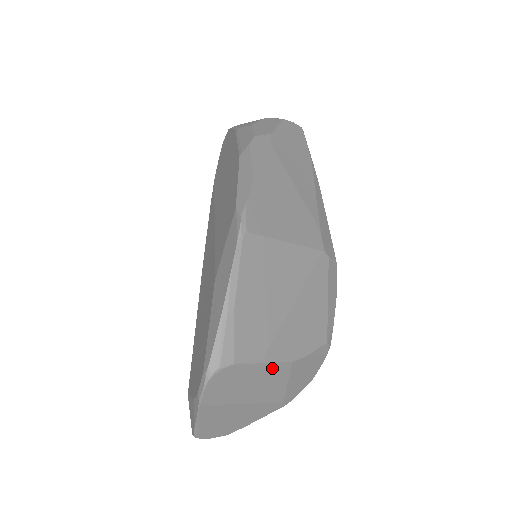
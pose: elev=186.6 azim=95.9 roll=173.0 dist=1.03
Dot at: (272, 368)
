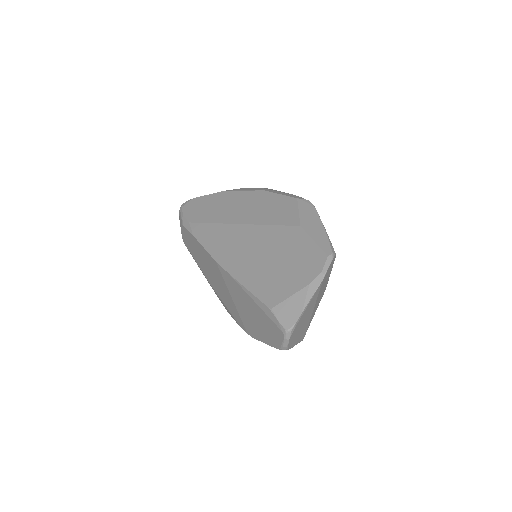
Dot at: (326, 284)
